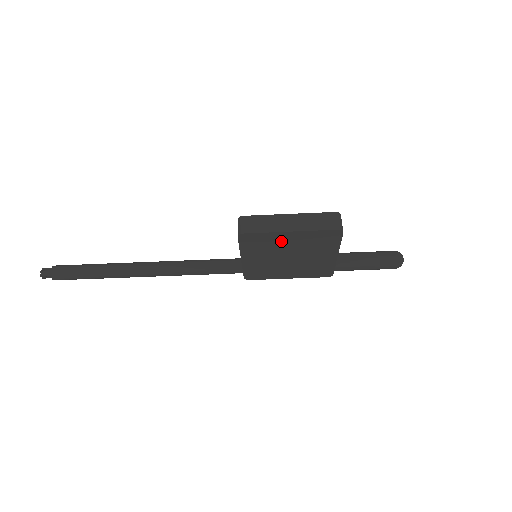
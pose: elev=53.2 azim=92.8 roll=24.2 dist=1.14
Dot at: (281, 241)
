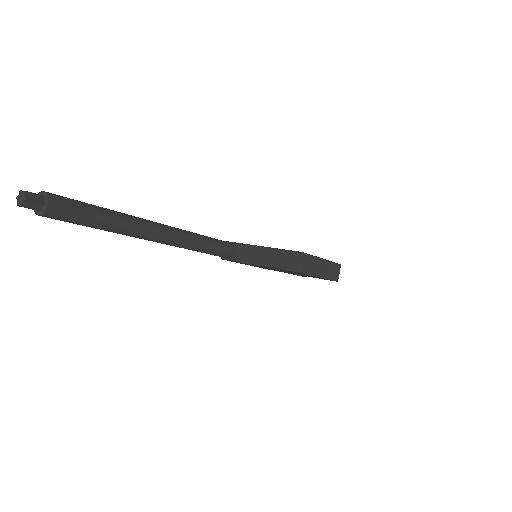
Dot at: (303, 274)
